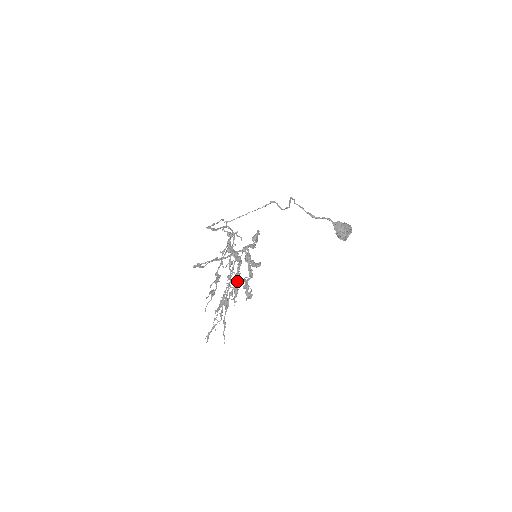
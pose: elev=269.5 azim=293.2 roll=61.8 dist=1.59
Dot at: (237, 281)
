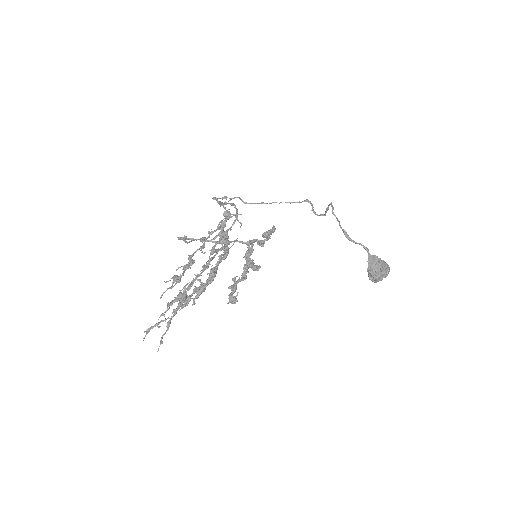
Dot at: (209, 277)
